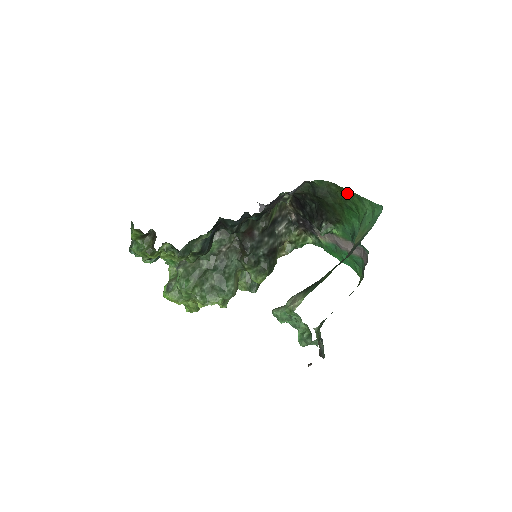
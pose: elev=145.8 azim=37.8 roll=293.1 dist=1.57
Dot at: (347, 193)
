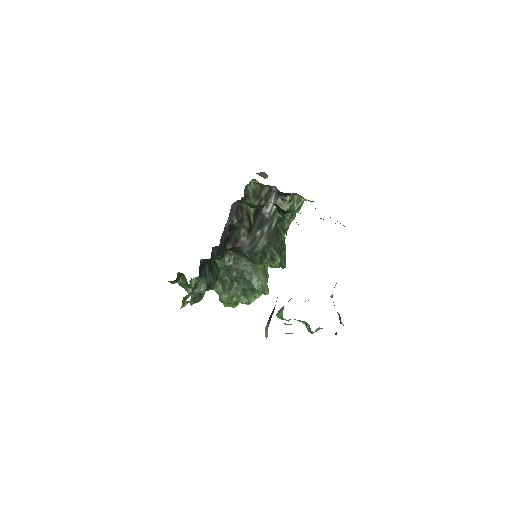
Dot at: occluded
